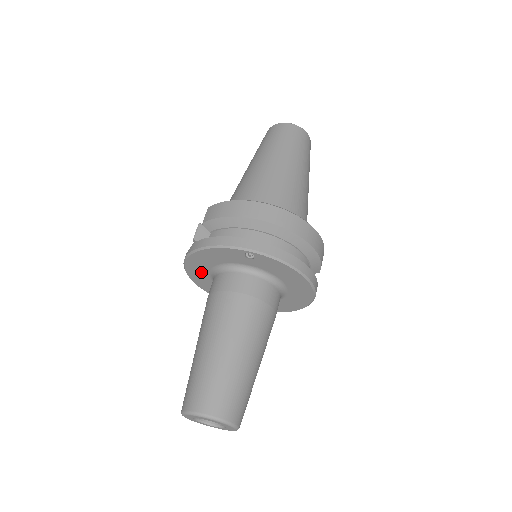
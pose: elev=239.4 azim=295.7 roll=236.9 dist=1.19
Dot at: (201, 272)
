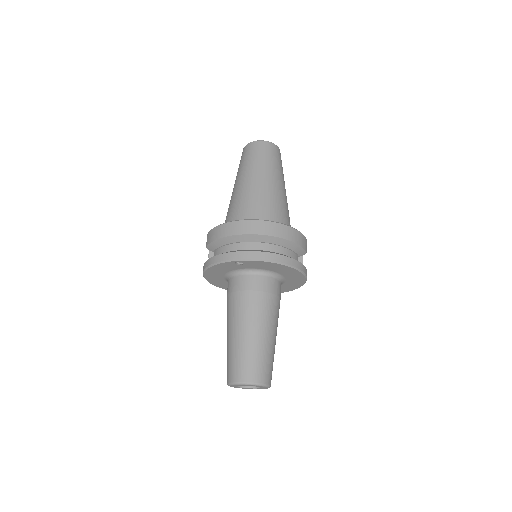
Dot at: (220, 281)
